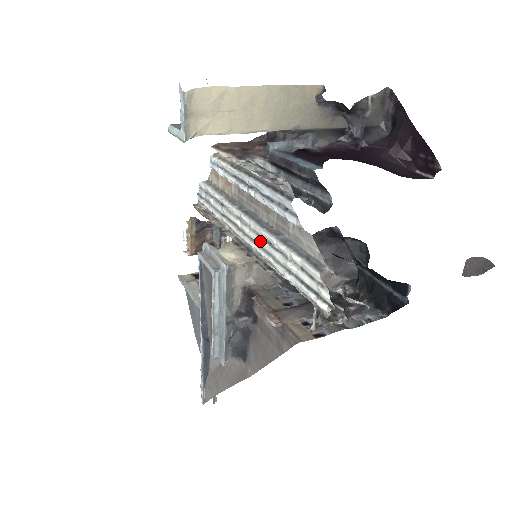
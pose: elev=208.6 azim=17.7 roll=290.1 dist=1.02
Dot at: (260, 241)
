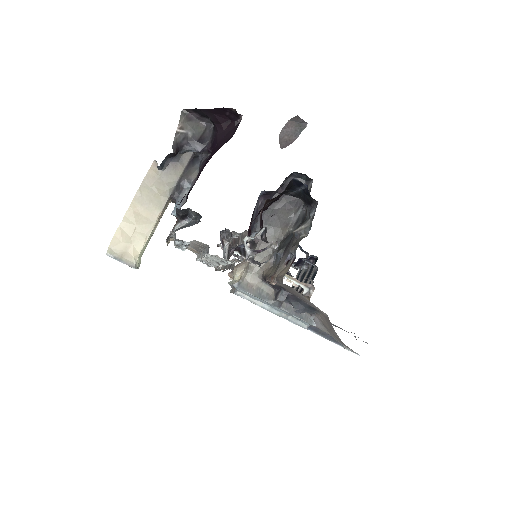
Dot at: occluded
